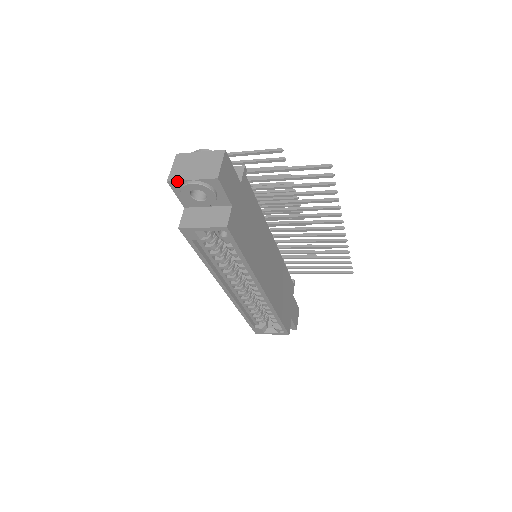
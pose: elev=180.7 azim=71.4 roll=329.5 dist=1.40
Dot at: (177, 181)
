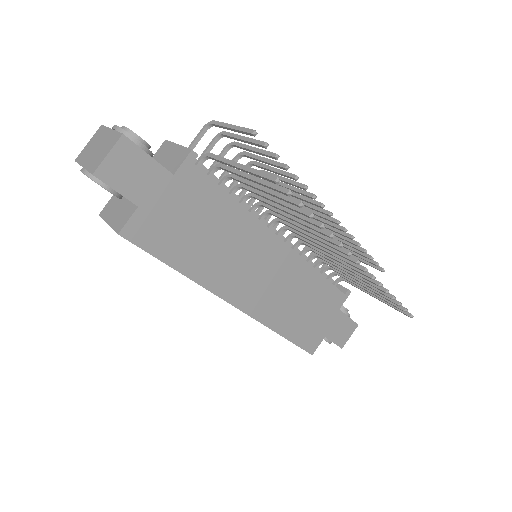
Dot at: (78, 163)
